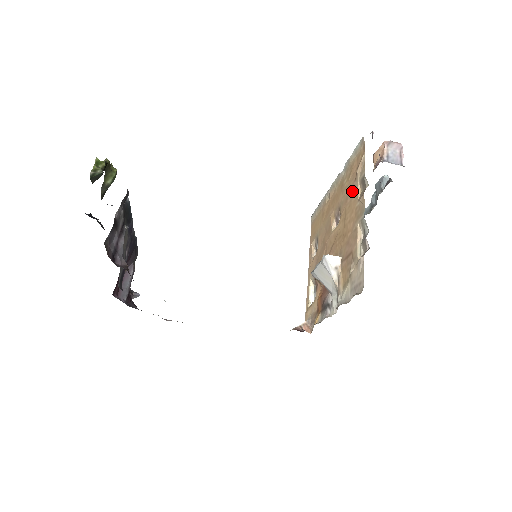
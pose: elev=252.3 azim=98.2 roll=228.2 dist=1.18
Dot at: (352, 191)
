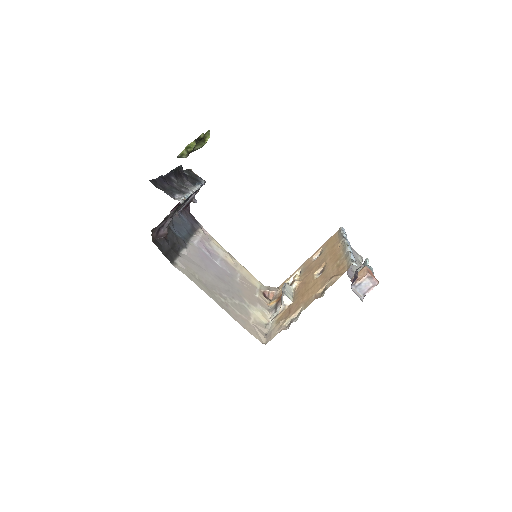
Dot at: (325, 280)
